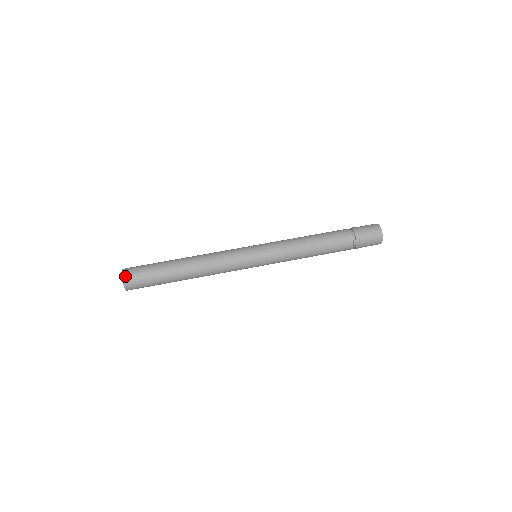
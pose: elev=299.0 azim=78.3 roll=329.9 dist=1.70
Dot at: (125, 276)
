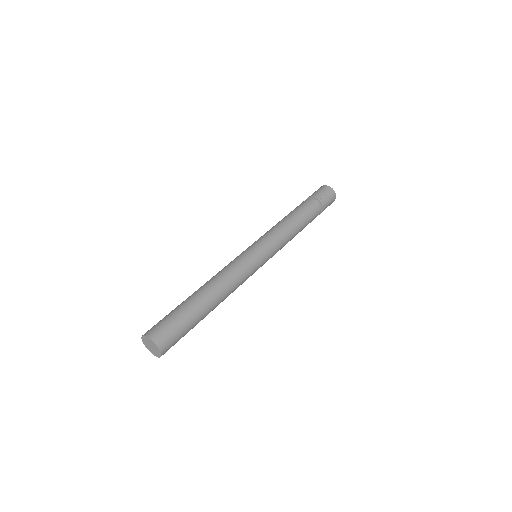
Dot at: (159, 342)
